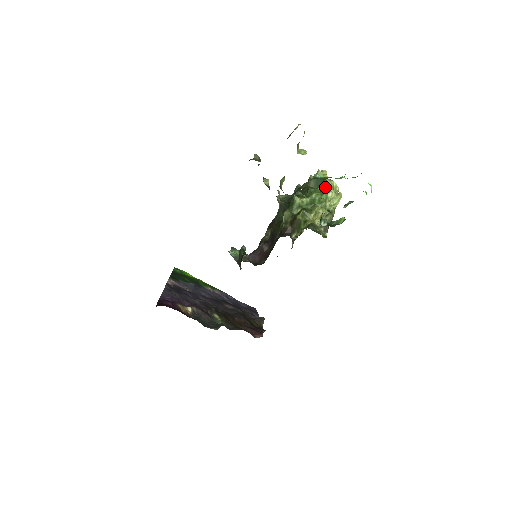
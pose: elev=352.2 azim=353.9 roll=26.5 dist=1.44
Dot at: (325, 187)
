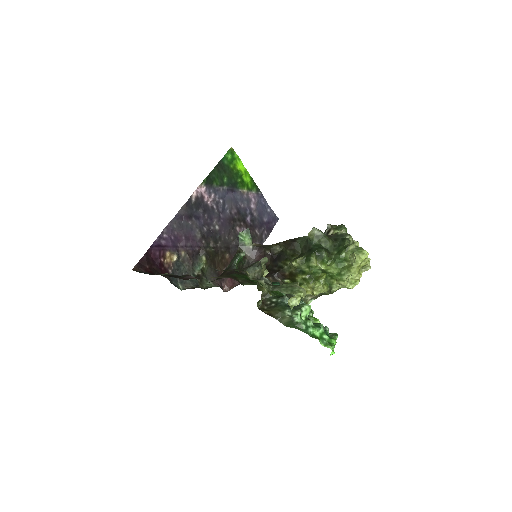
Dot at: (345, 273)
